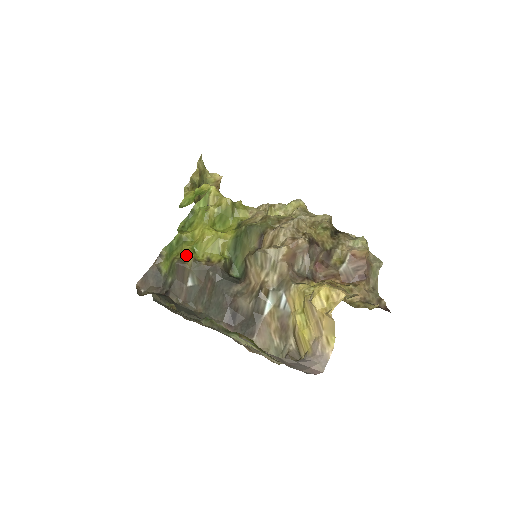
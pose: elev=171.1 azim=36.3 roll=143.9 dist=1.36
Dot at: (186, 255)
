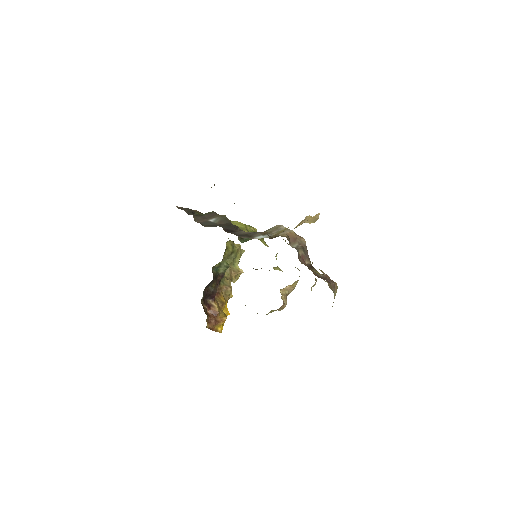
Dot at: occluded
